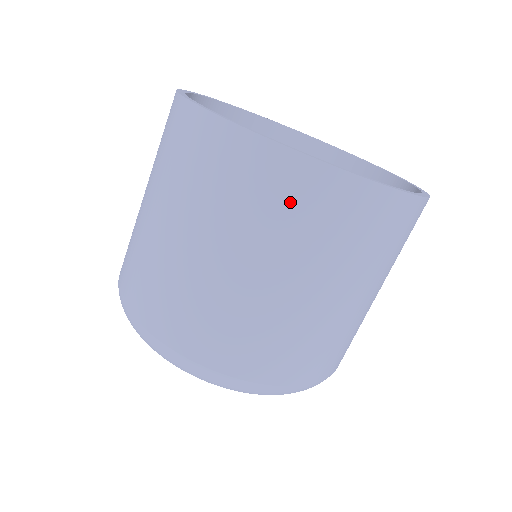
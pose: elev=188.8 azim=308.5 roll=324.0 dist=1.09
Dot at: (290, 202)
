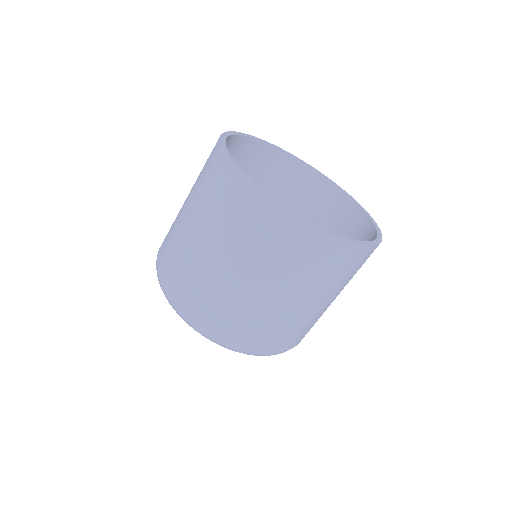
Dot at: (273, 235)
